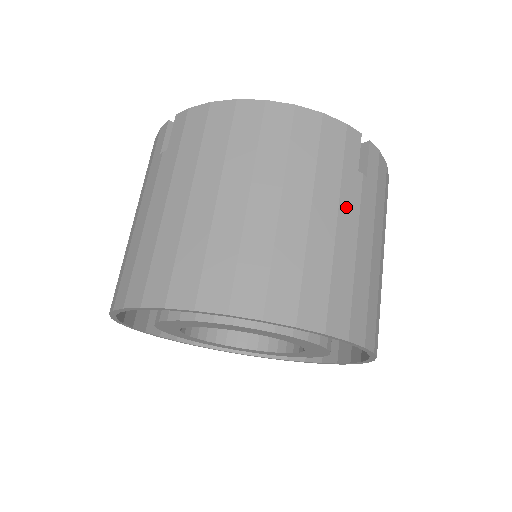
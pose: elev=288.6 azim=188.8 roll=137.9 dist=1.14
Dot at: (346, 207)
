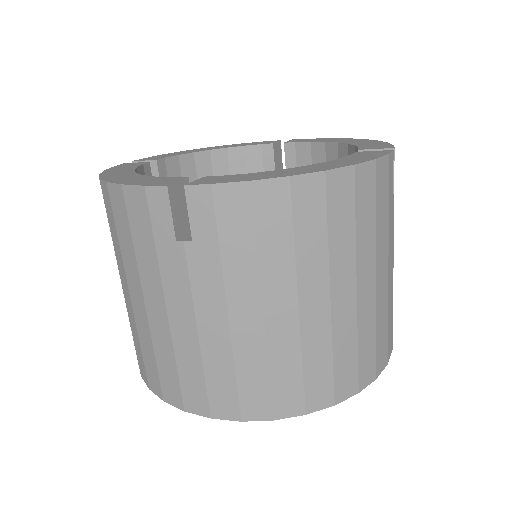
Dot at: (390, 247)
